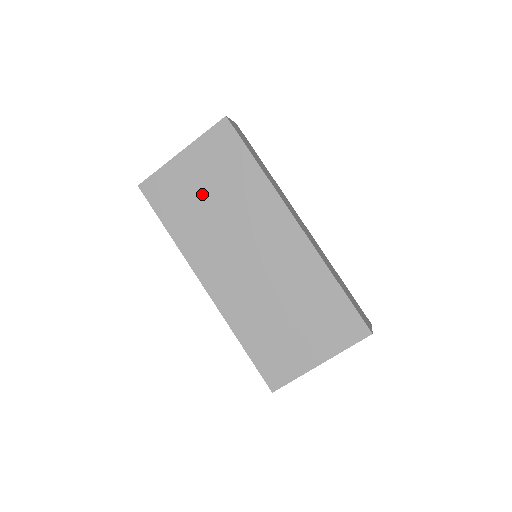
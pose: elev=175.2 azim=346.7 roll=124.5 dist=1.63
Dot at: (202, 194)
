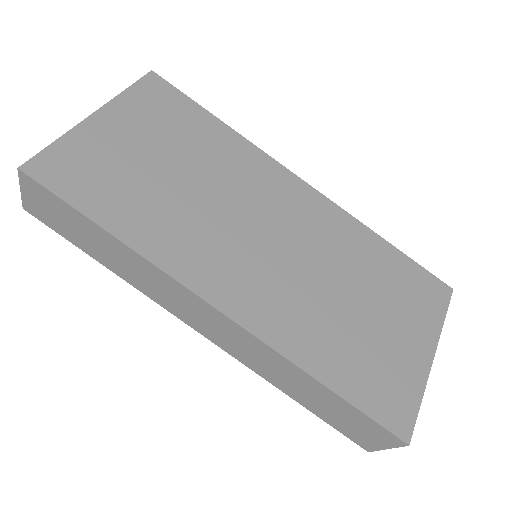
Dot at: (154, 165)
